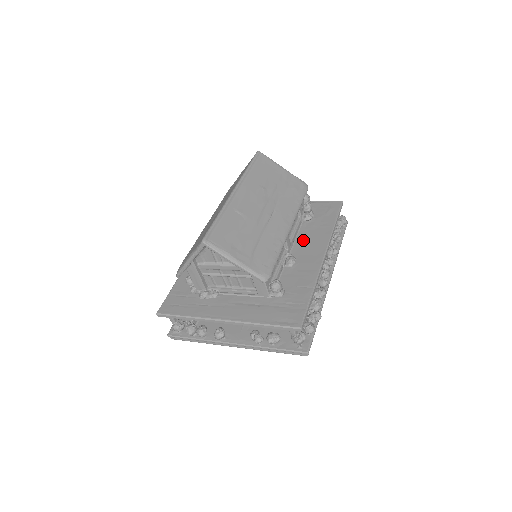
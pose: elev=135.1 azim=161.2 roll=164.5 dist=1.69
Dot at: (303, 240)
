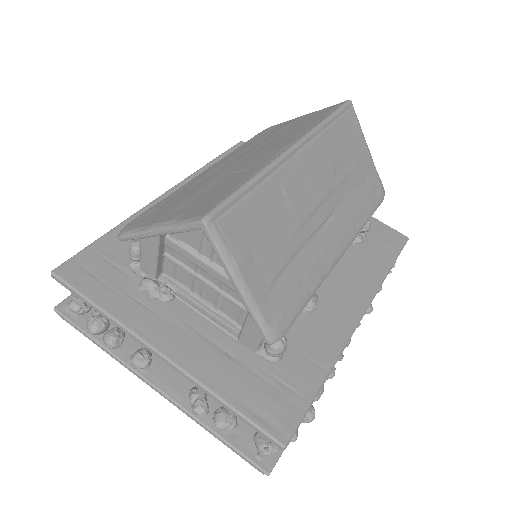
Dot at: (337, 271)
